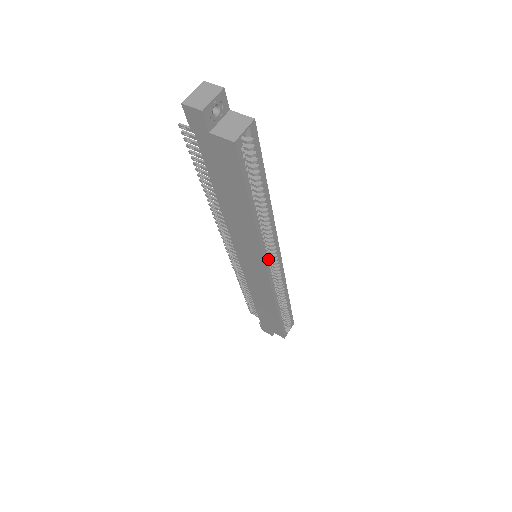
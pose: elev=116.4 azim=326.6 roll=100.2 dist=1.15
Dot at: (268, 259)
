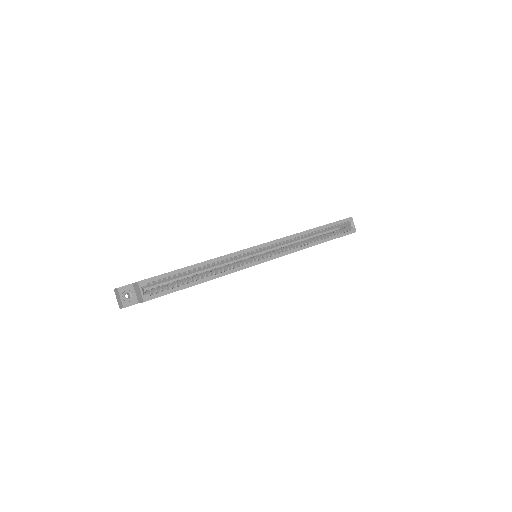
Dot at: (255, 260)
